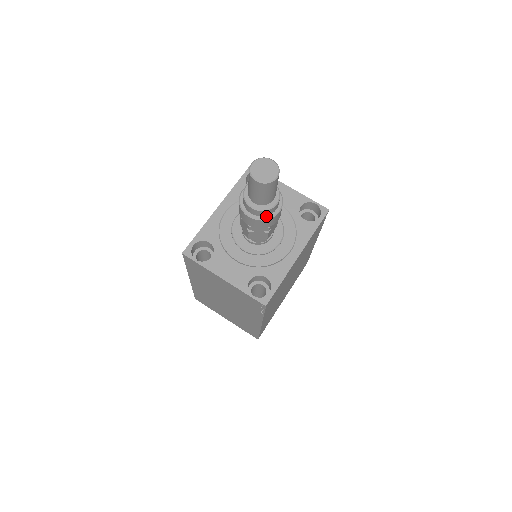
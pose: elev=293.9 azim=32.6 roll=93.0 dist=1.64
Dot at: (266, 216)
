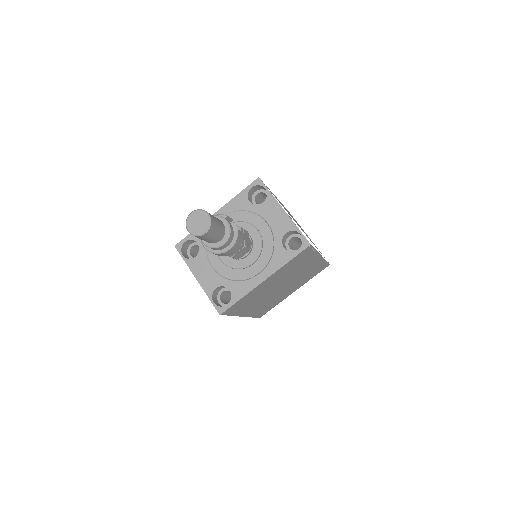
Dot at: (216, 250)
